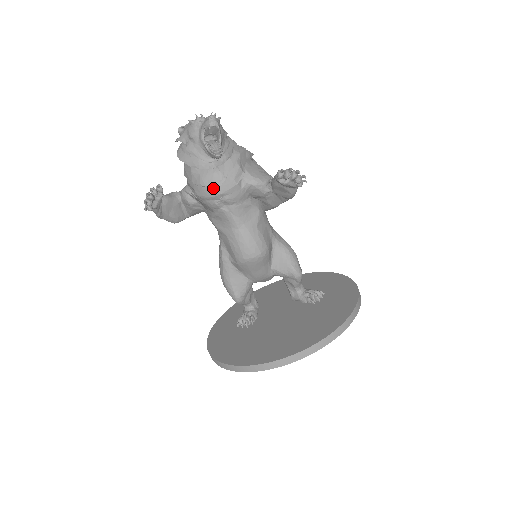
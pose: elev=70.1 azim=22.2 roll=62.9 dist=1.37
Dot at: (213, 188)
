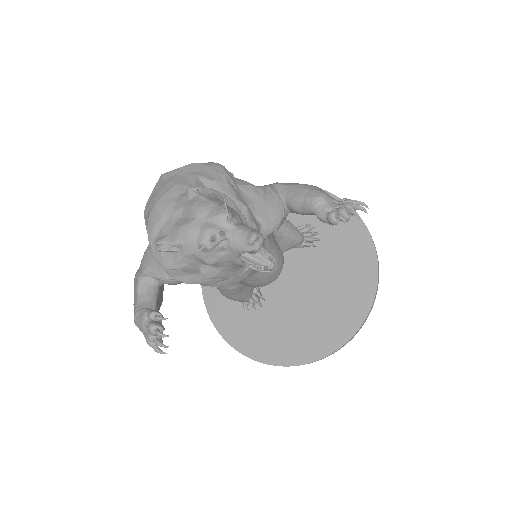
Dot at: (243, 277)
